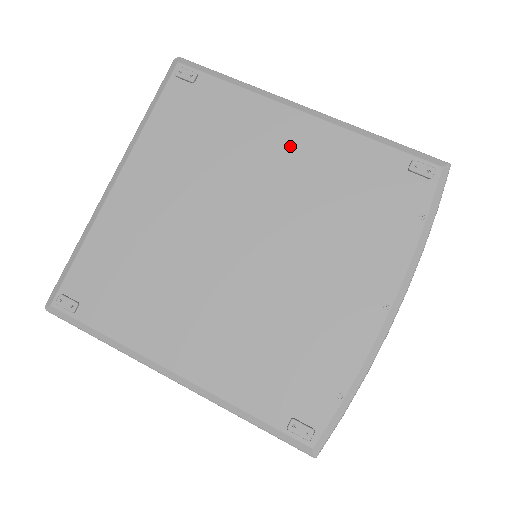
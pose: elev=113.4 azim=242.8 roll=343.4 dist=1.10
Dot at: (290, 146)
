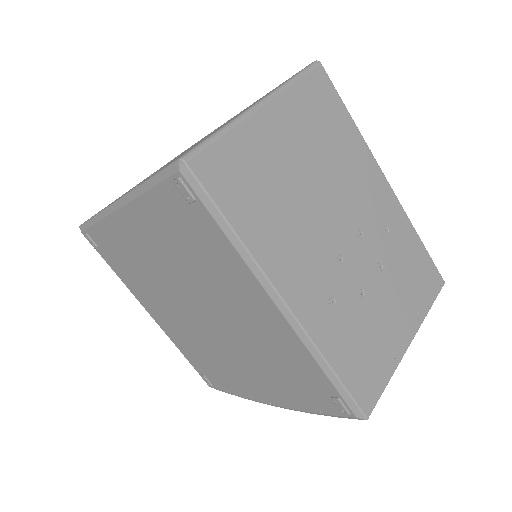
Dot at: (255, 312)
